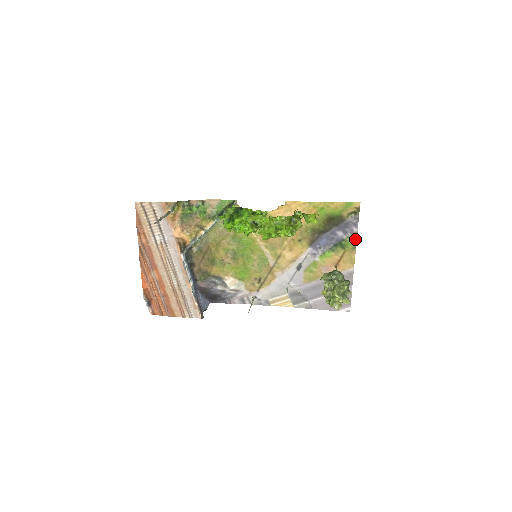
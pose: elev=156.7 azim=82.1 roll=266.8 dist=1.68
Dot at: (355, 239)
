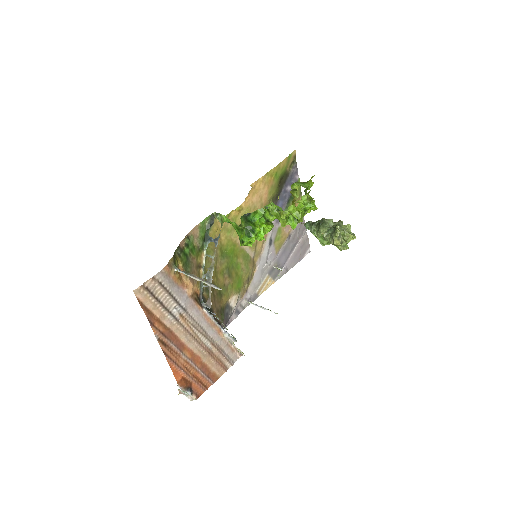
Dot at: (299, 186)
